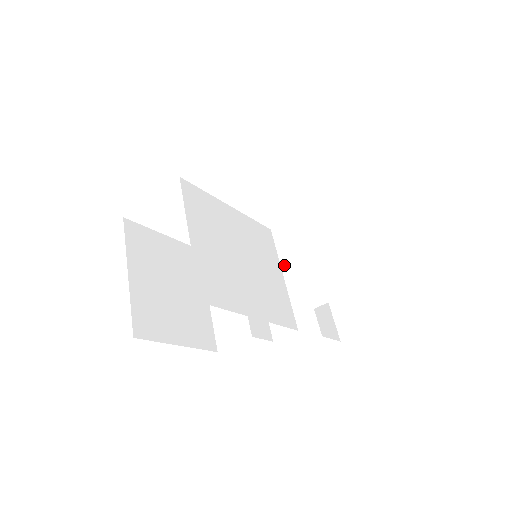
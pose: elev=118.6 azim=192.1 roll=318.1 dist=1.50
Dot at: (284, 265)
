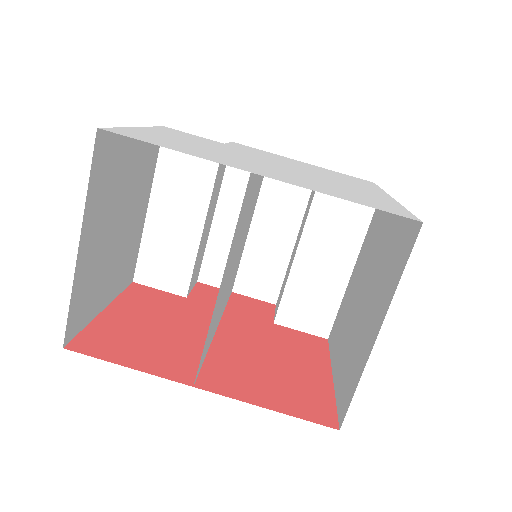
Dot at: (259, 213)
